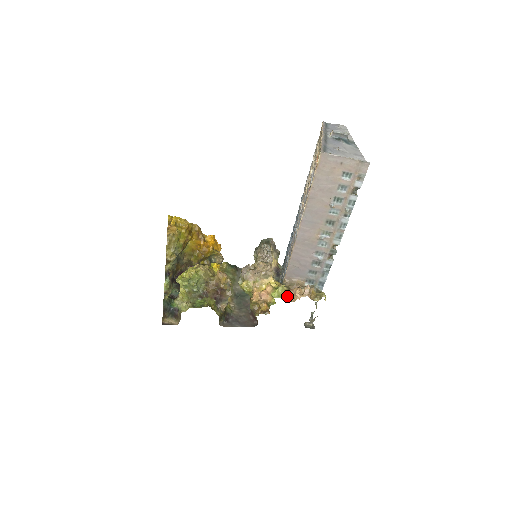
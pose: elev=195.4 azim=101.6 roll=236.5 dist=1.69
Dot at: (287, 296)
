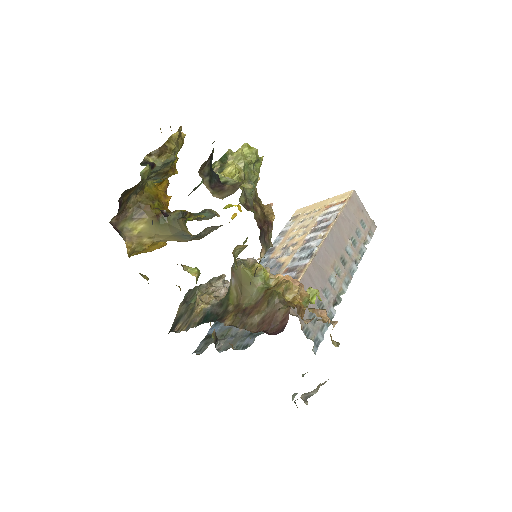
Dot at: occluded
